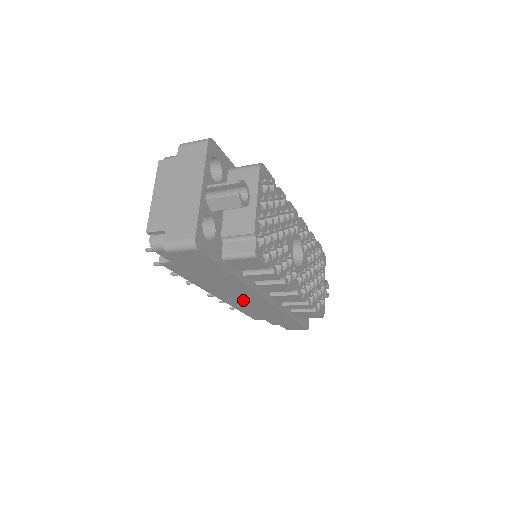
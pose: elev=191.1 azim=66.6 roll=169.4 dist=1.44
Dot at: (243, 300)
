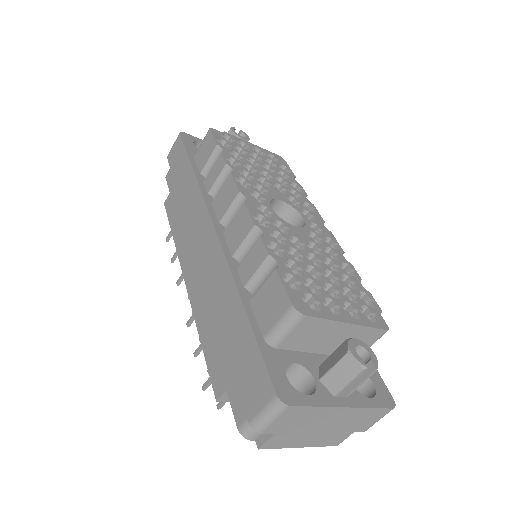
Dot at: (198, 249)
